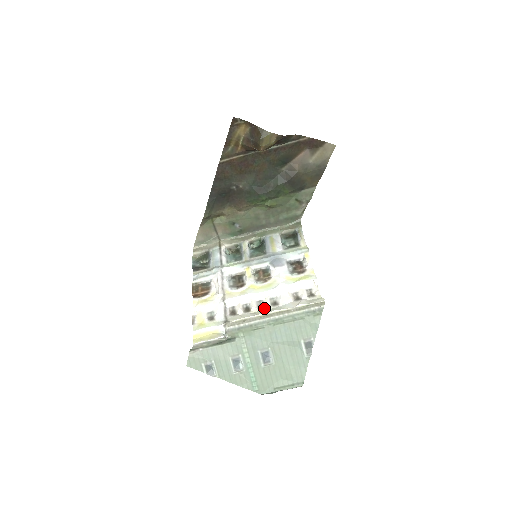
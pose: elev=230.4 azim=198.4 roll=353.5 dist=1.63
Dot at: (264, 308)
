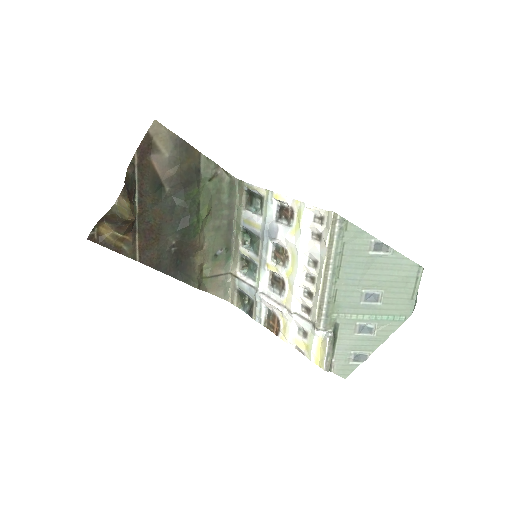
Dot at: (315, 278)
